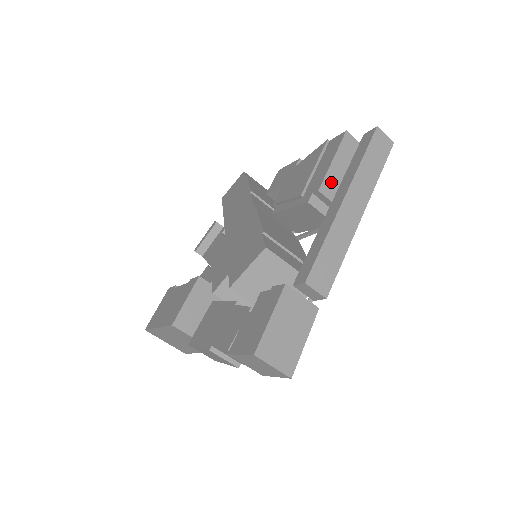
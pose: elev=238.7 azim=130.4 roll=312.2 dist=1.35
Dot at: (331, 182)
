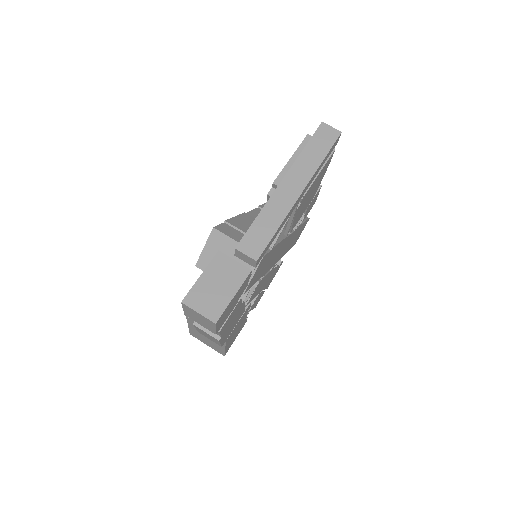
Dot at: occluded
